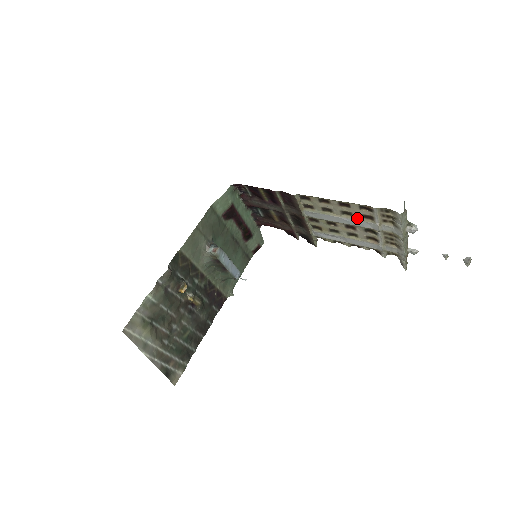
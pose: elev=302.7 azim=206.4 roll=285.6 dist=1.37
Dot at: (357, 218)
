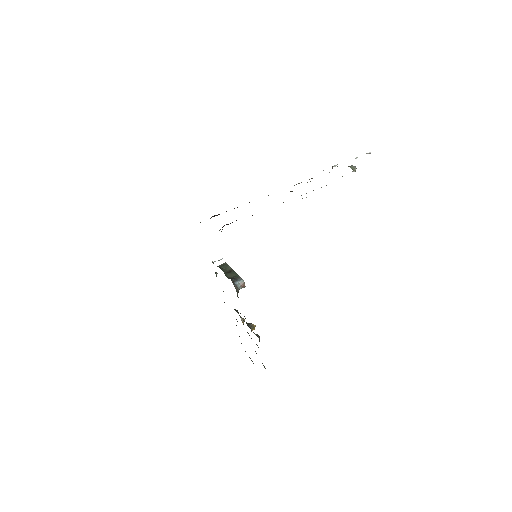
Dot at: occluded
